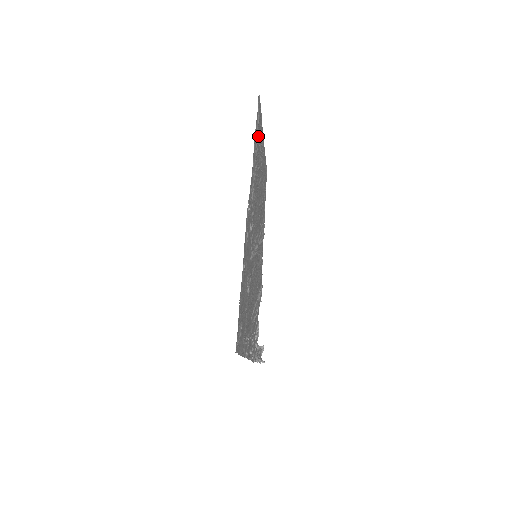
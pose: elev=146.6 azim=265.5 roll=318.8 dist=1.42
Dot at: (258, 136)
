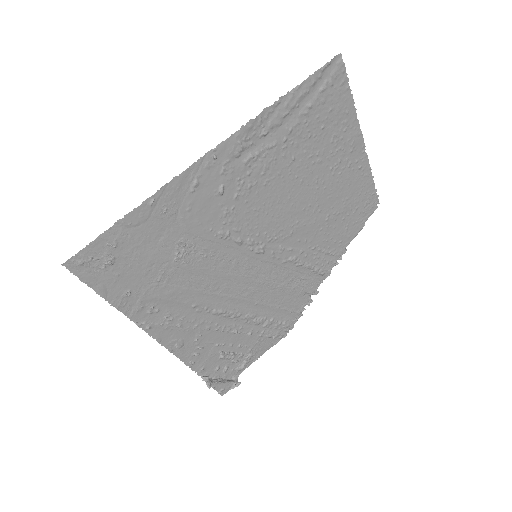
Dot at: (319, 110)
